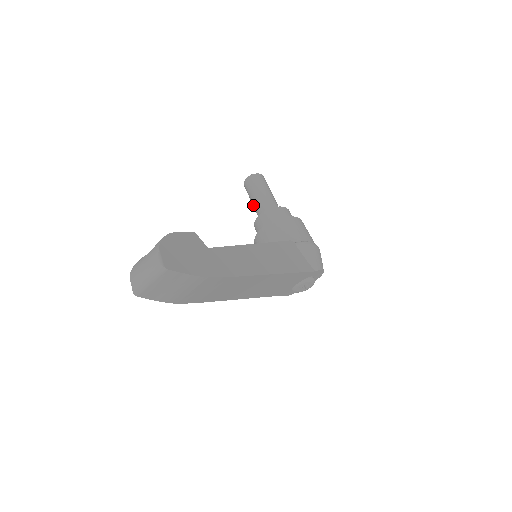
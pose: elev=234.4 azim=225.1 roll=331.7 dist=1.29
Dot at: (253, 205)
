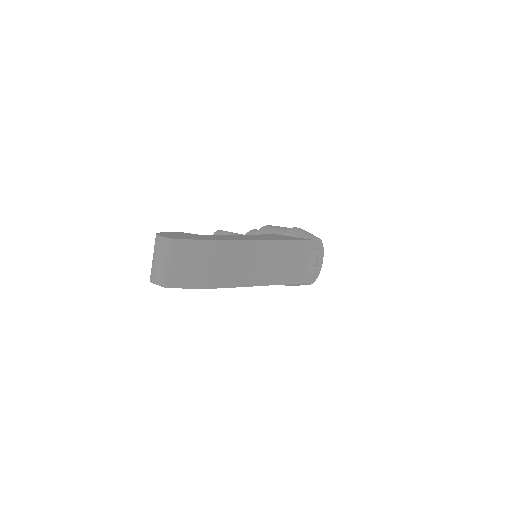
Dot at: occluded
